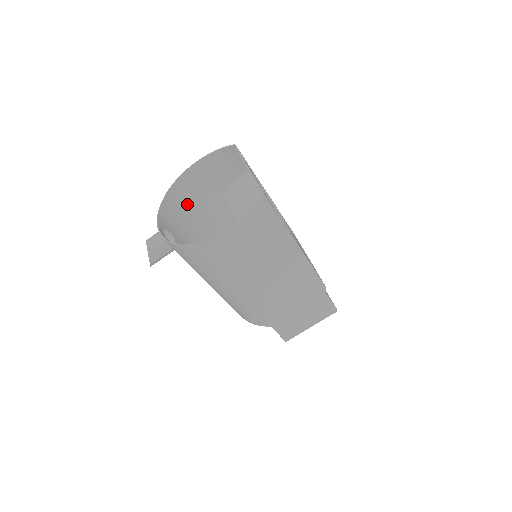
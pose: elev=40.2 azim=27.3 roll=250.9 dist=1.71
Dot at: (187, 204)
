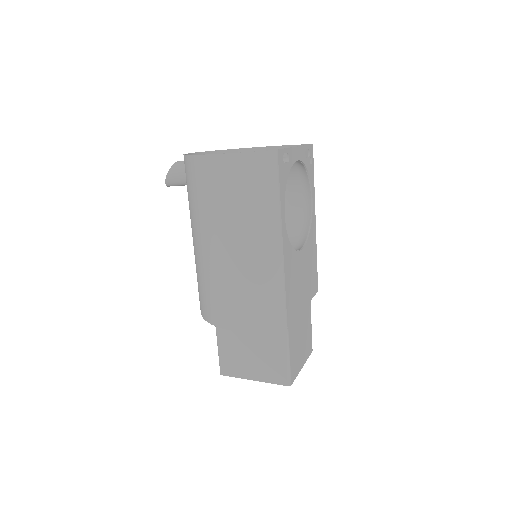
Dot at: occluded
